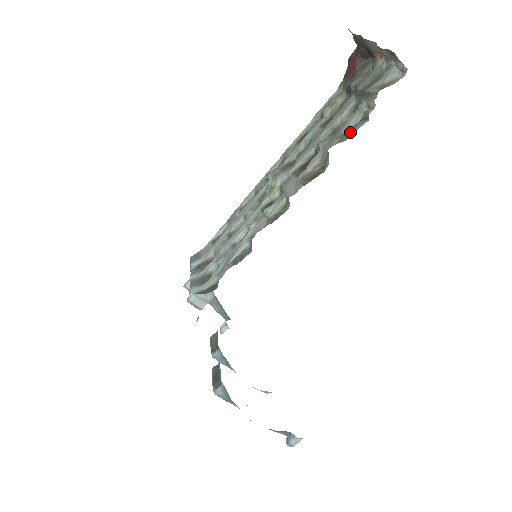
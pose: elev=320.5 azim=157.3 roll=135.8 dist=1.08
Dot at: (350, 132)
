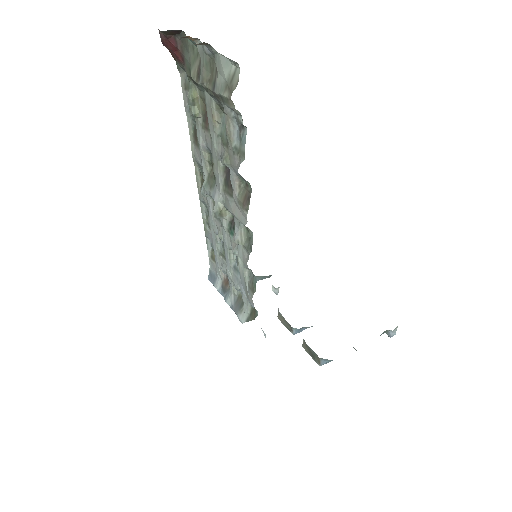
Dot at: (241, 147)
